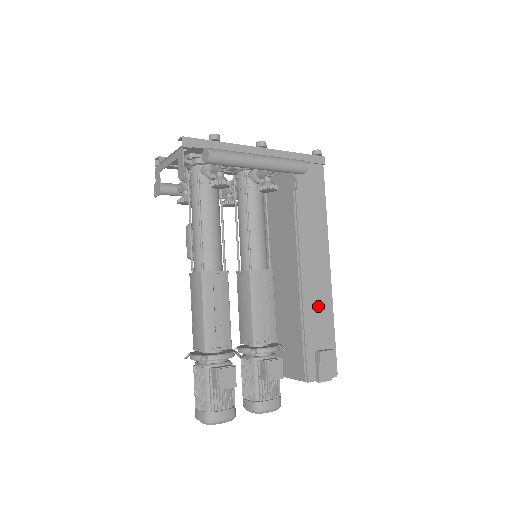
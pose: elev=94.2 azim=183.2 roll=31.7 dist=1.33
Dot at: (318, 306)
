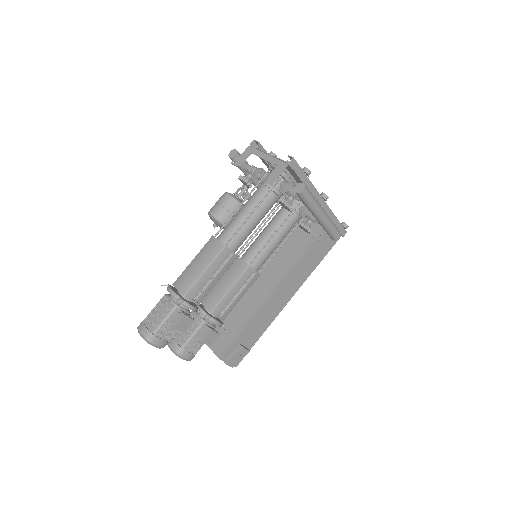
Dot at: (264, 318)
